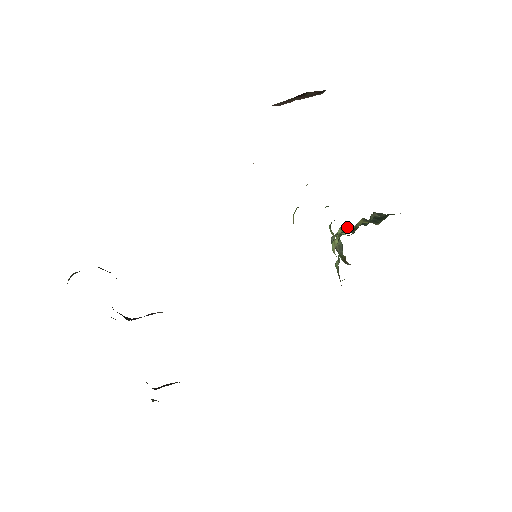
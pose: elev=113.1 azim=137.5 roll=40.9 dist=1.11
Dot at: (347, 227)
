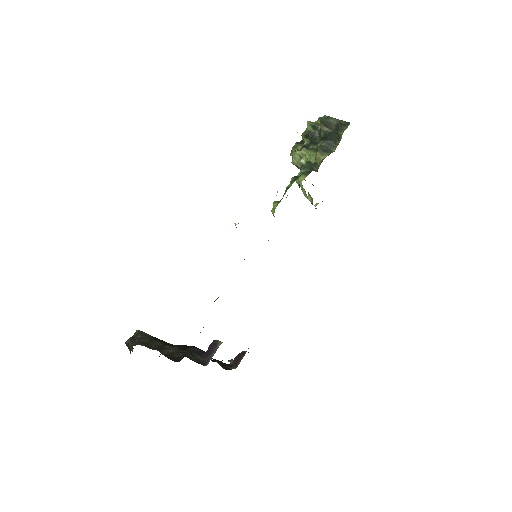
Dot at: (303, 153)
